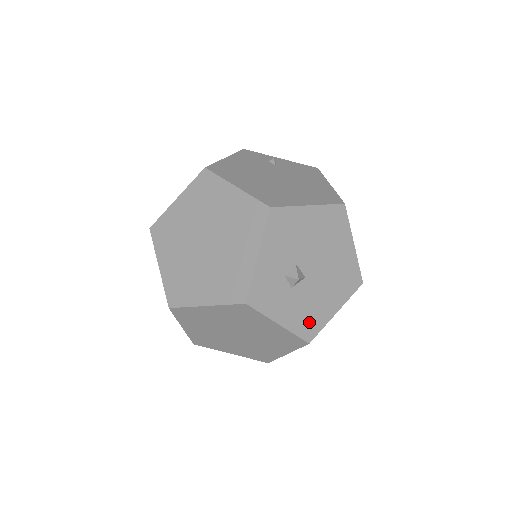
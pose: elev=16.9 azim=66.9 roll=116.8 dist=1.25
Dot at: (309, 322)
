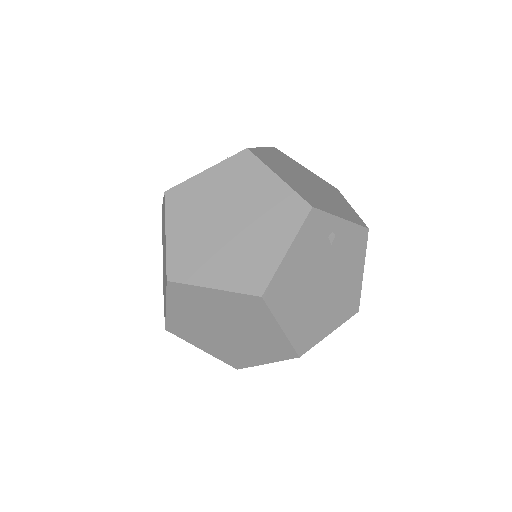
Dot at: occluded
